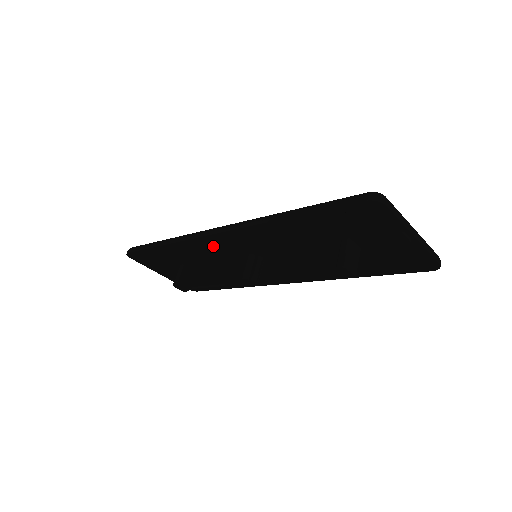
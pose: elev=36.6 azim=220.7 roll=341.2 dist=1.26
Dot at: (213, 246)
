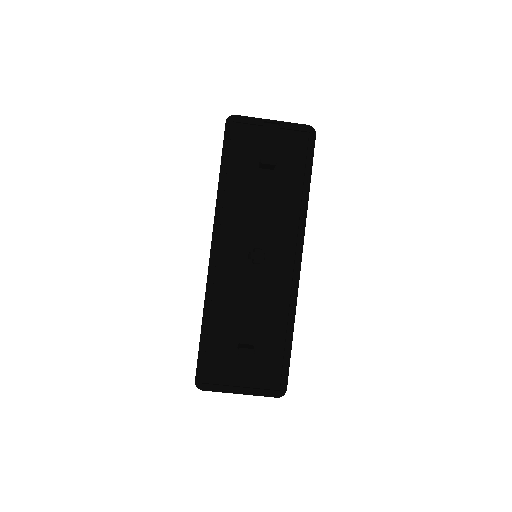
Dot at: (226, 277)
